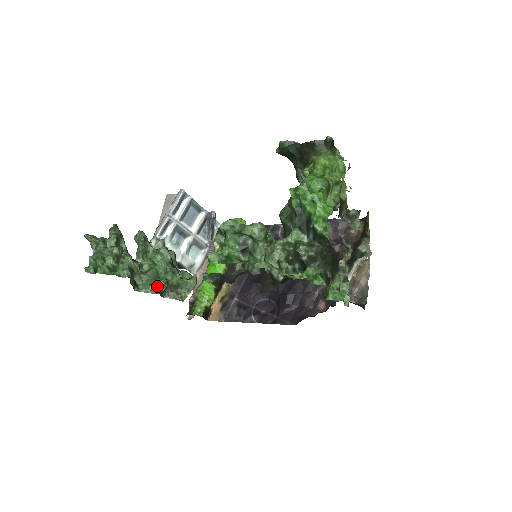
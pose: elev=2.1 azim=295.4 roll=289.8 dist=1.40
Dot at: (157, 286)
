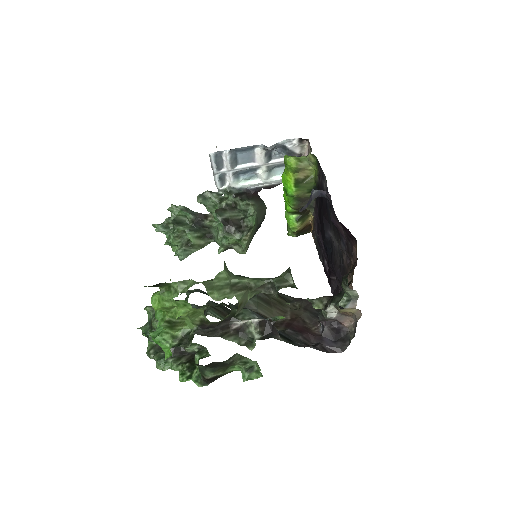
Dot at: (220, 245)
